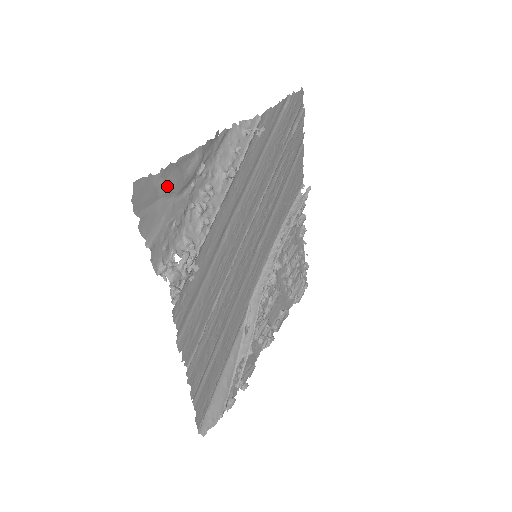
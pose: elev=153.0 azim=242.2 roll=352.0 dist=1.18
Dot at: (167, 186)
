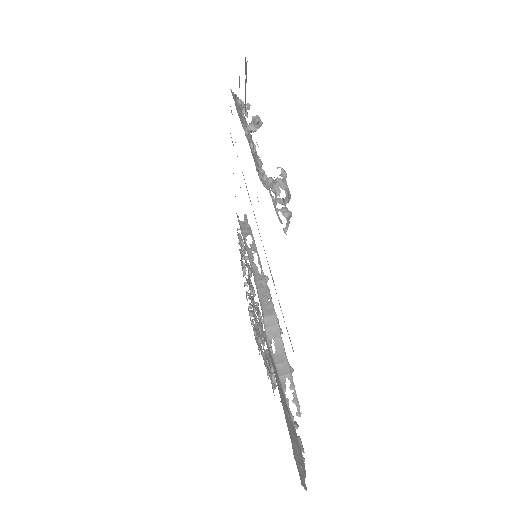
Dot at: (245, 89)
